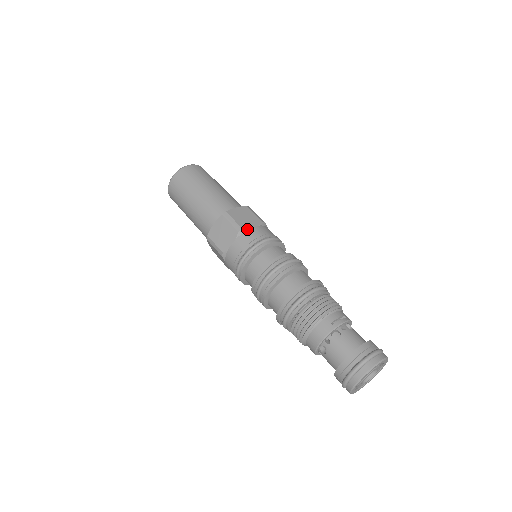
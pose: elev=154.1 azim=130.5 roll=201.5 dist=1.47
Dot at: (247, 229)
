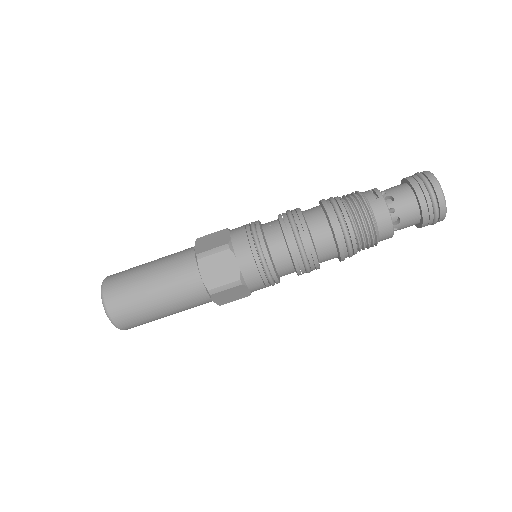
Dot at: (230, 240)
